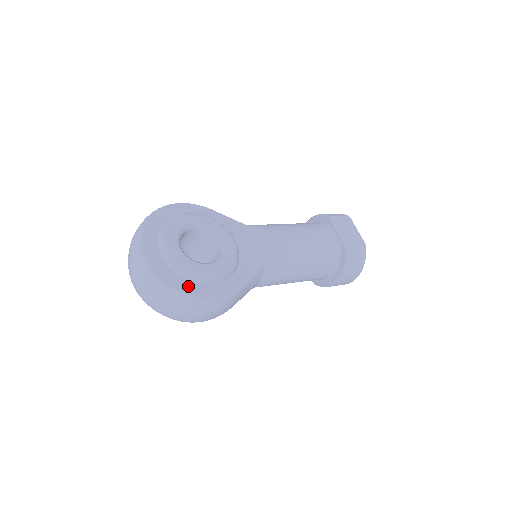
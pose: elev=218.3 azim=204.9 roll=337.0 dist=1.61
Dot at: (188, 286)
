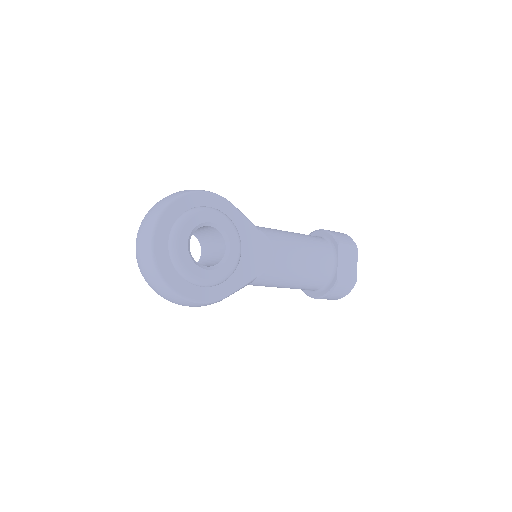
Dot at: (181, 285)
